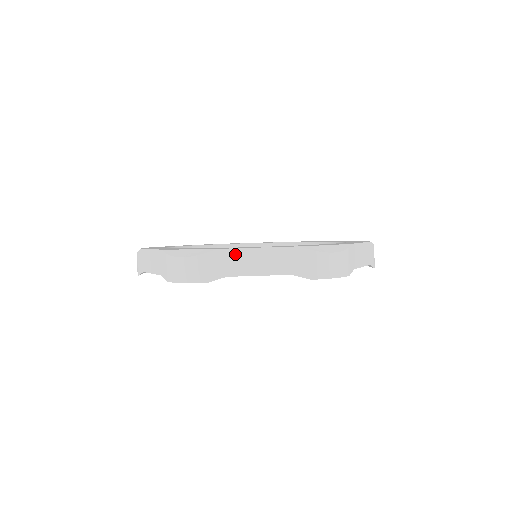
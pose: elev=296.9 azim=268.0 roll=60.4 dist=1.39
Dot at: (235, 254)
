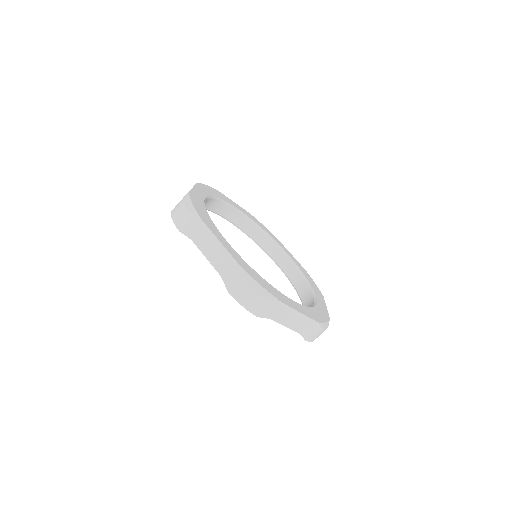
Dot at: (207, 232)
